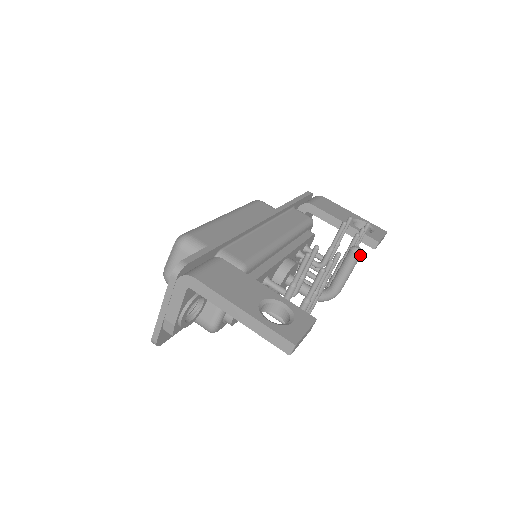
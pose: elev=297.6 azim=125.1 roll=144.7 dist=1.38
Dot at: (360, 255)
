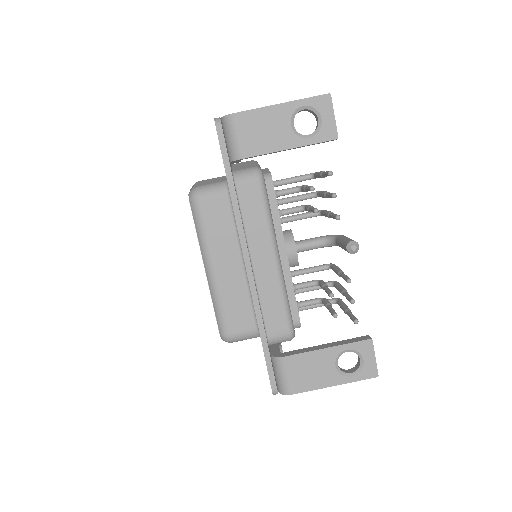
Dot at: (358, 248)
